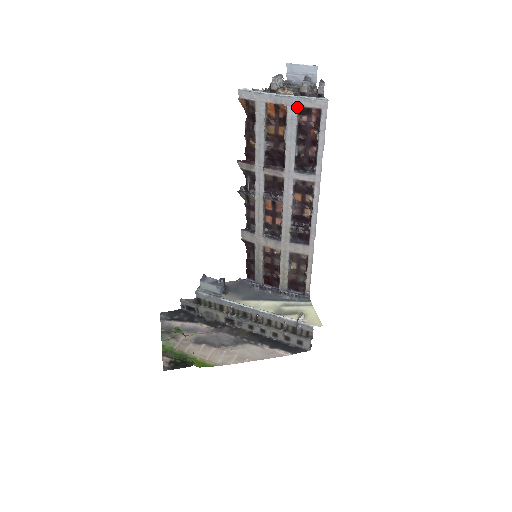
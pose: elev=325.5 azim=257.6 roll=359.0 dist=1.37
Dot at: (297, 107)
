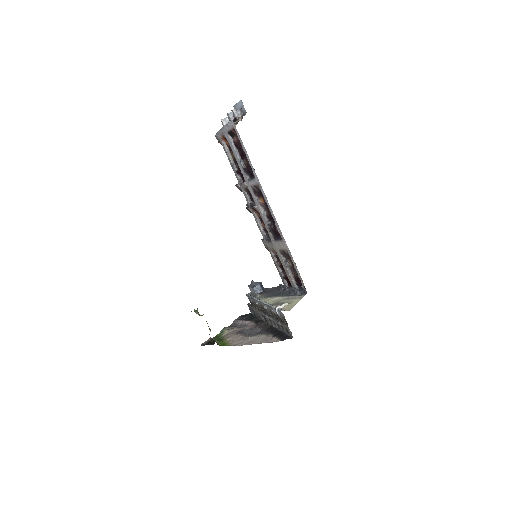
Dot at: (227, 133)
